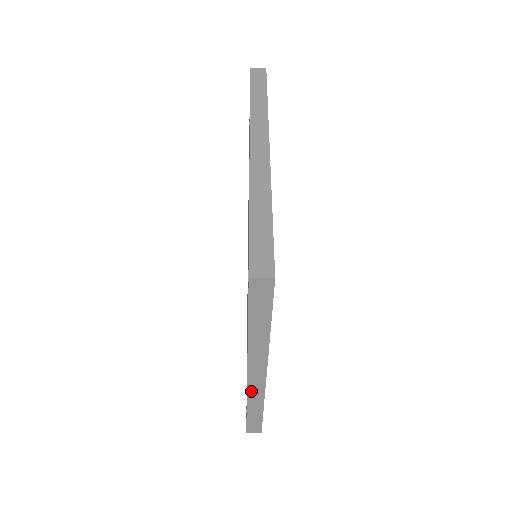
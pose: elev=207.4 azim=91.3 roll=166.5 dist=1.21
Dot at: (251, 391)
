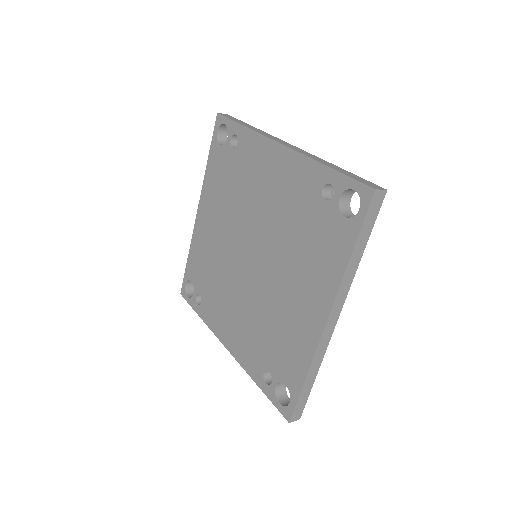
Dot at: (217, 335)
